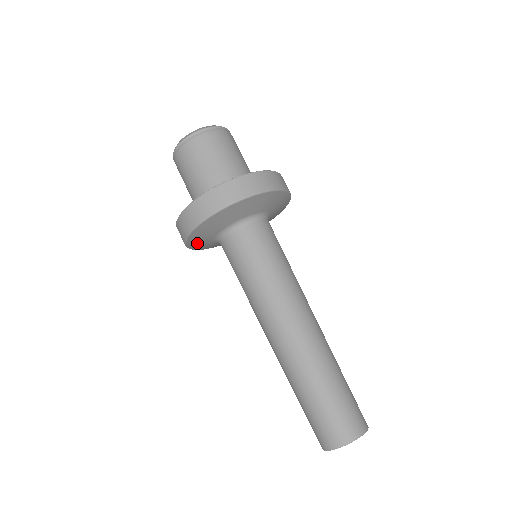
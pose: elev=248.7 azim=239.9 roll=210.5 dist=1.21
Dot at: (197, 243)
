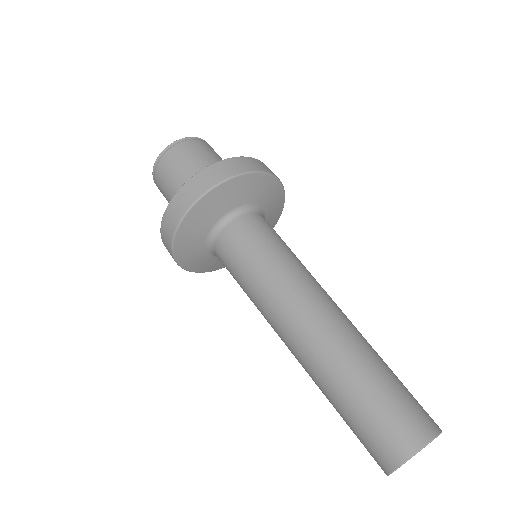
Dot at: (207, 266)
